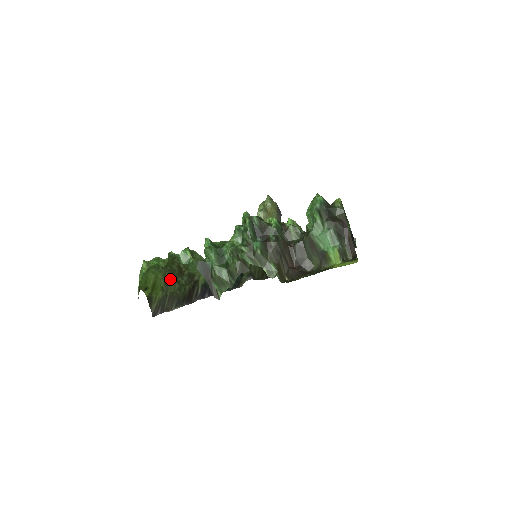
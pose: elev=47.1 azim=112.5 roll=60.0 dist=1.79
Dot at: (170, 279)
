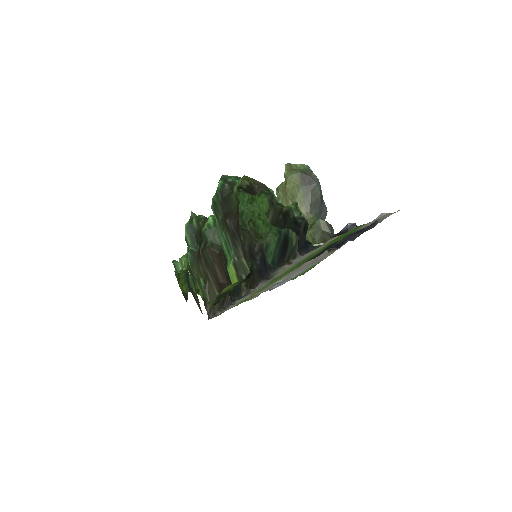
Dot at: occluded
